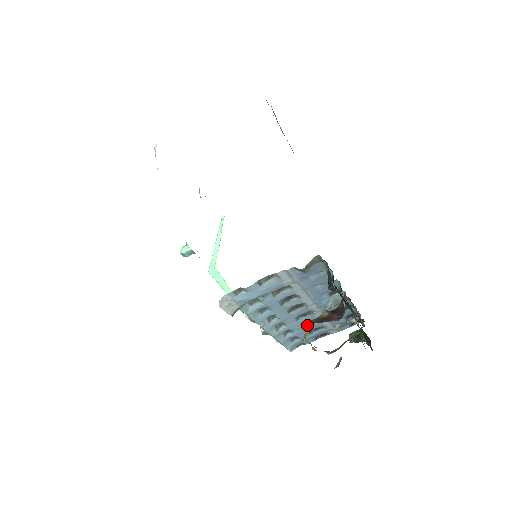
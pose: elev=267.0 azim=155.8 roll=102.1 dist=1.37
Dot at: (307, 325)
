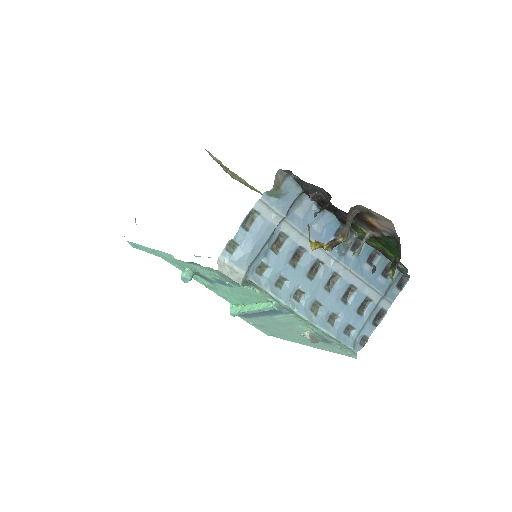
Dot at: (347, 301)
